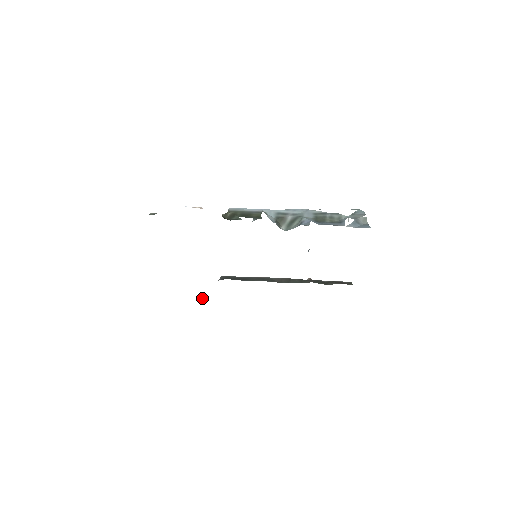
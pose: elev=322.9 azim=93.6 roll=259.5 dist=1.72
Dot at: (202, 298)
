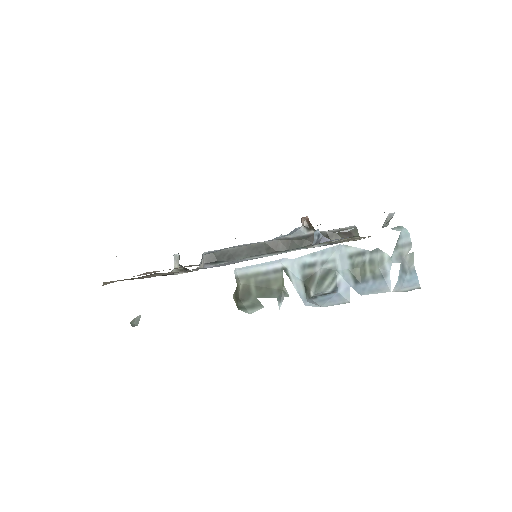
Dot at: (178, 262)
